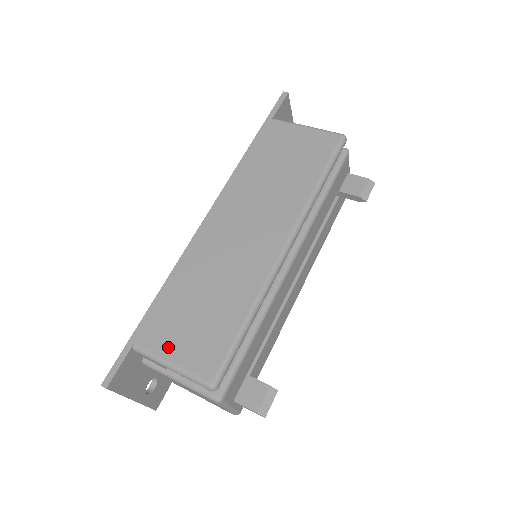
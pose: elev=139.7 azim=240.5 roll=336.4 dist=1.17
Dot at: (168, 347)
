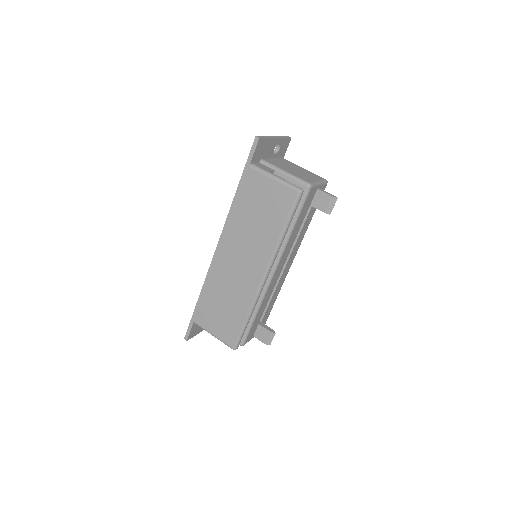
Dot at: (210, 327)
